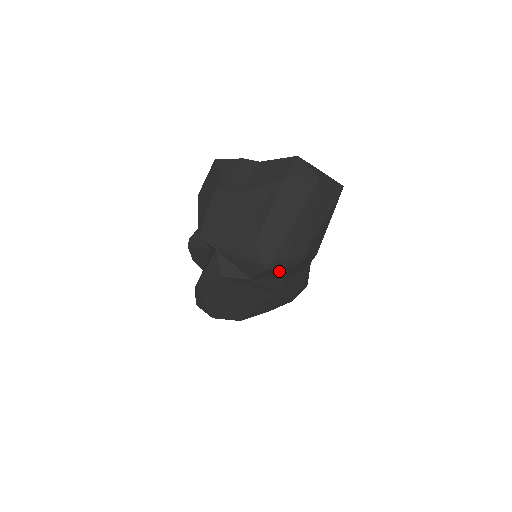
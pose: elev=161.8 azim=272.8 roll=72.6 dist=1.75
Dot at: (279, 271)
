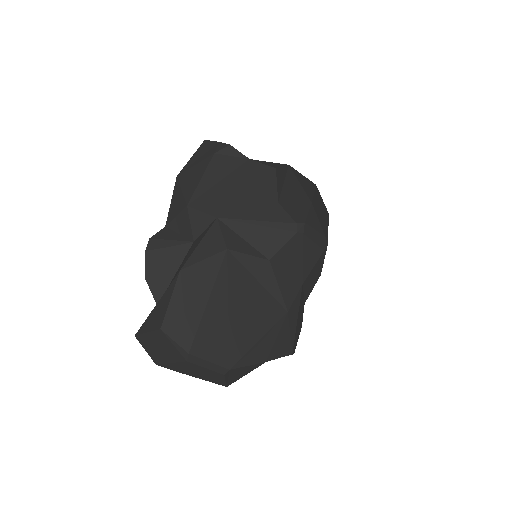
Dot at: (306, 249)
